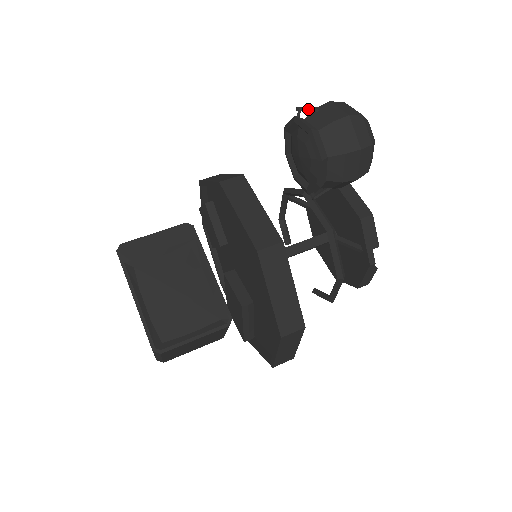
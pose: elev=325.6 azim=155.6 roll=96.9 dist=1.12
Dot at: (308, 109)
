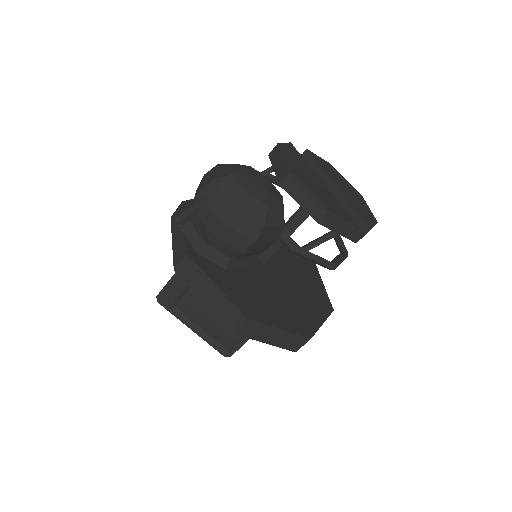
Dot at: (184, 217)
